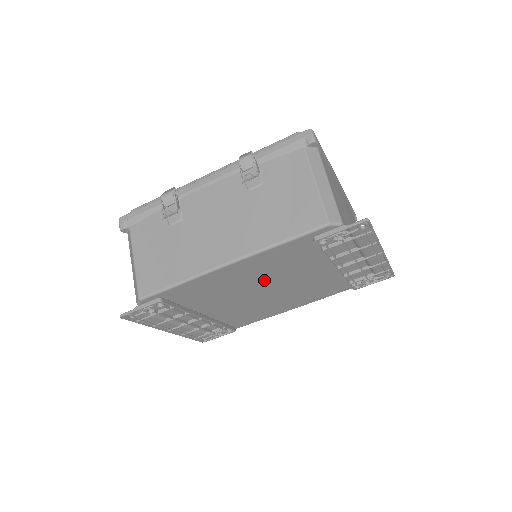
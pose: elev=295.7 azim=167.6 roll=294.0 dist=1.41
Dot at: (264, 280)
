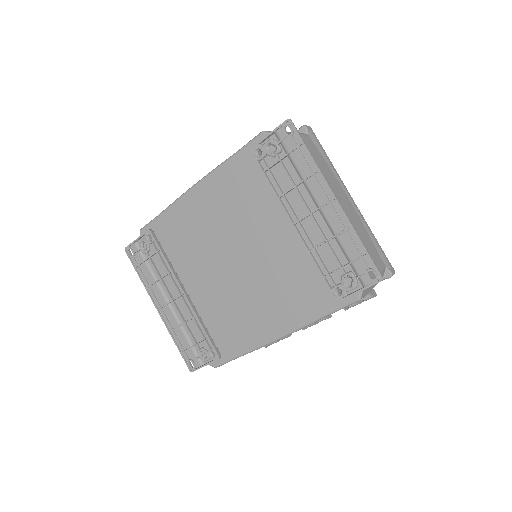
Dot at: (229, 232)
